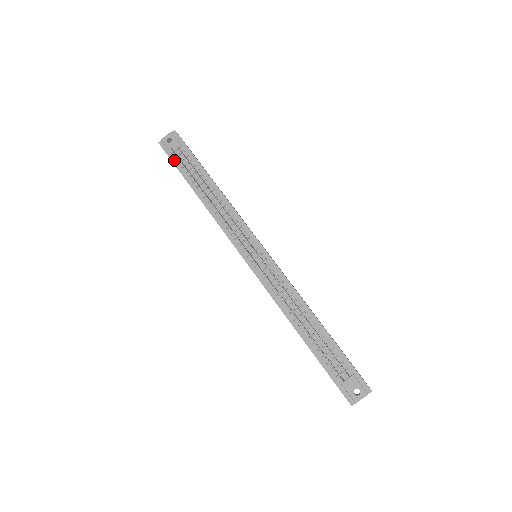
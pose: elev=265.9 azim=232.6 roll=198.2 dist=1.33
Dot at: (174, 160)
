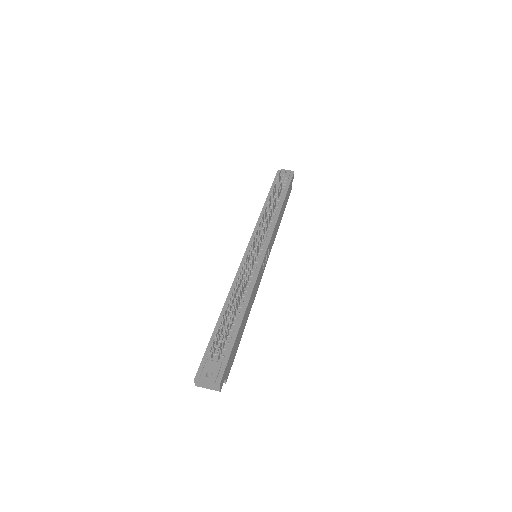
Dot at: (275, 181)
